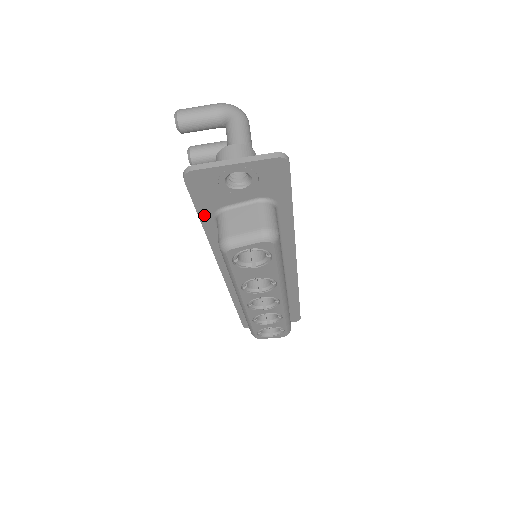
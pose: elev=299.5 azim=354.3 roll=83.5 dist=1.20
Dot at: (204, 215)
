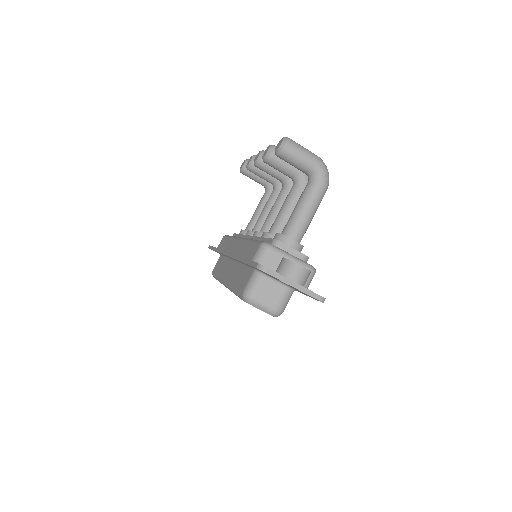
Dot at: occluded
